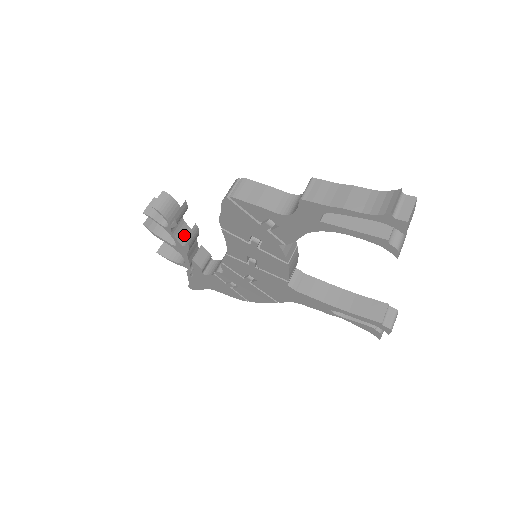
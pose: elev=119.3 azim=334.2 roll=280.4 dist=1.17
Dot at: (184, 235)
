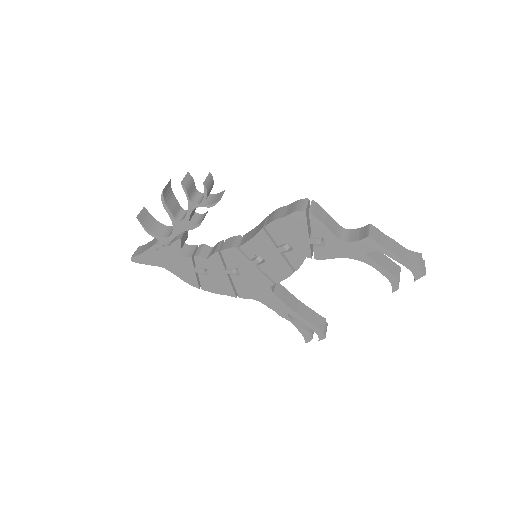
Dot at: (192, 215)
